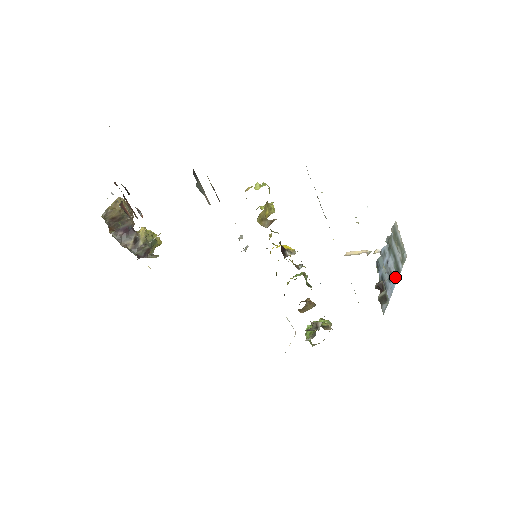
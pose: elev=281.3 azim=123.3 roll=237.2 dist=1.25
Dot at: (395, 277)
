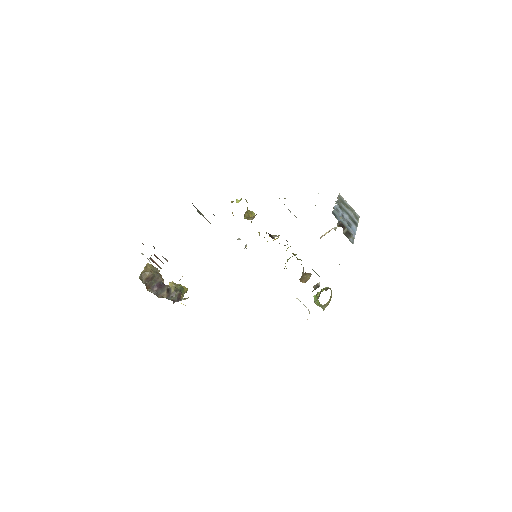
Dot at: (354, 226)
